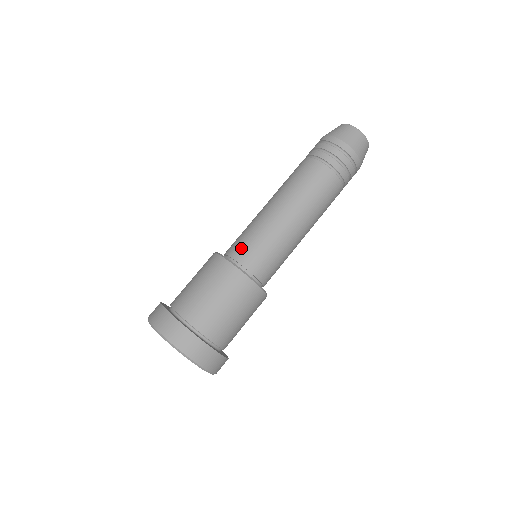
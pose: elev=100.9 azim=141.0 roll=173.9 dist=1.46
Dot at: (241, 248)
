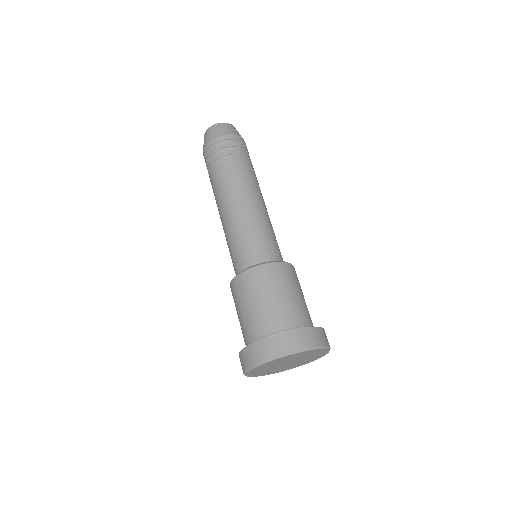
Dot at: (251, 253)
